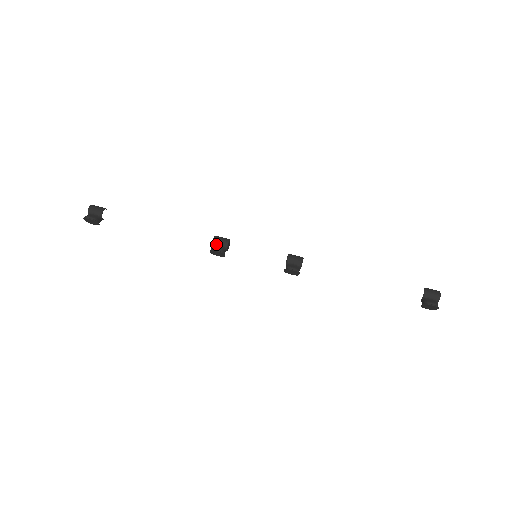
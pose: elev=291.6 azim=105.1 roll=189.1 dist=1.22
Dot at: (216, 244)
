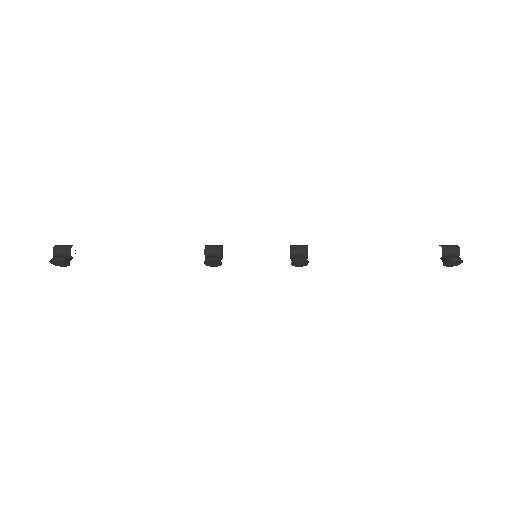
Dot at: (209, 254)
